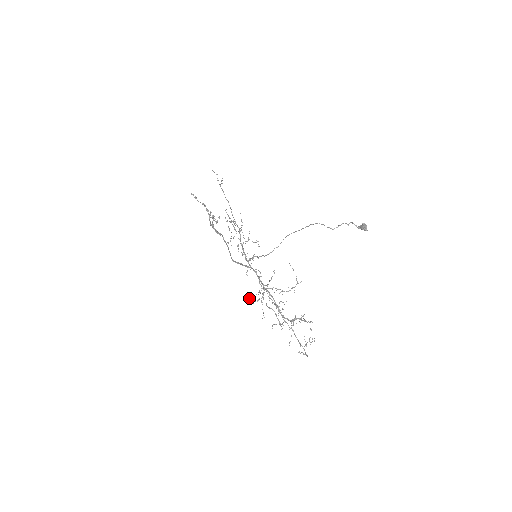
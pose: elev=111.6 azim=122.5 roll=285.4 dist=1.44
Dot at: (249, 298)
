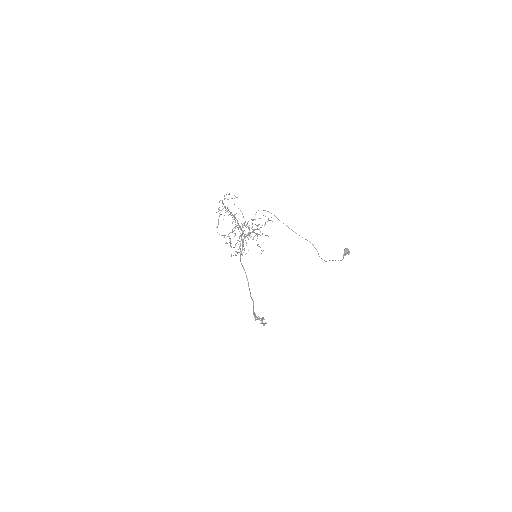
Dot at: occluded
